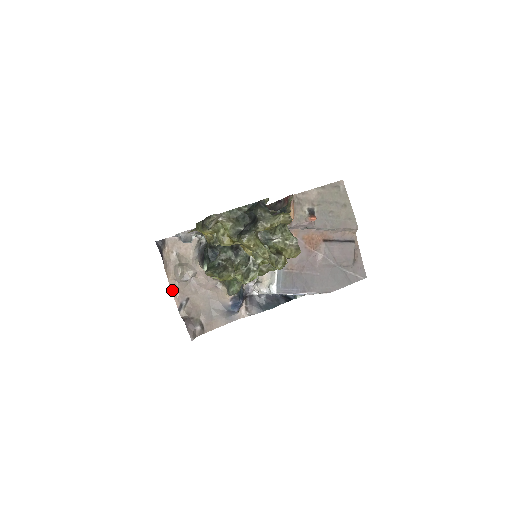
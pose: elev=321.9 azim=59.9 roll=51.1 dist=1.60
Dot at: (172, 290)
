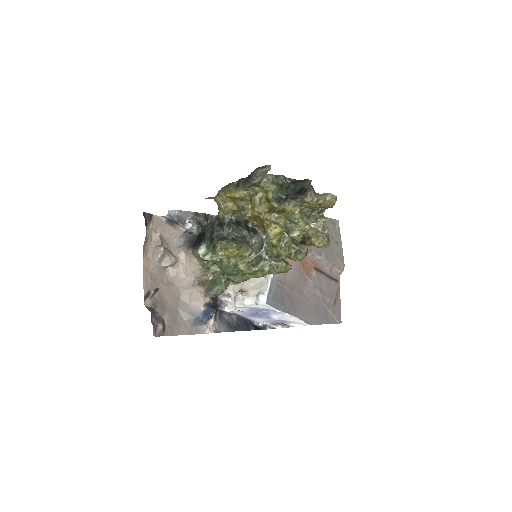
Dot at: (144, 272)
